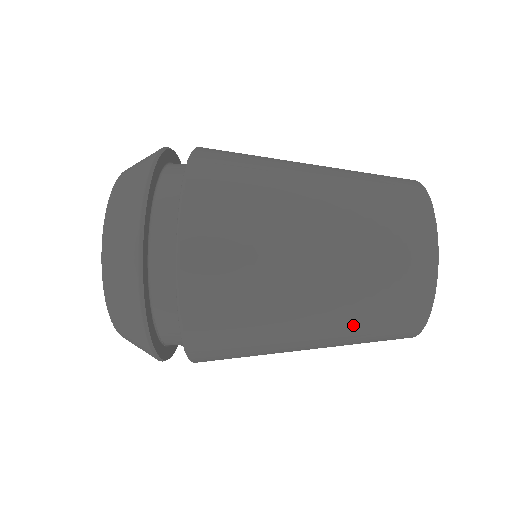
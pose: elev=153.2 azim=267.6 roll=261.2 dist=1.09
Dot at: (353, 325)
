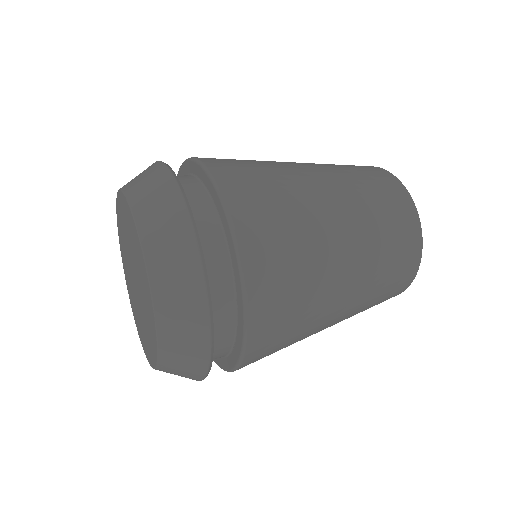
Dot at: occluded
